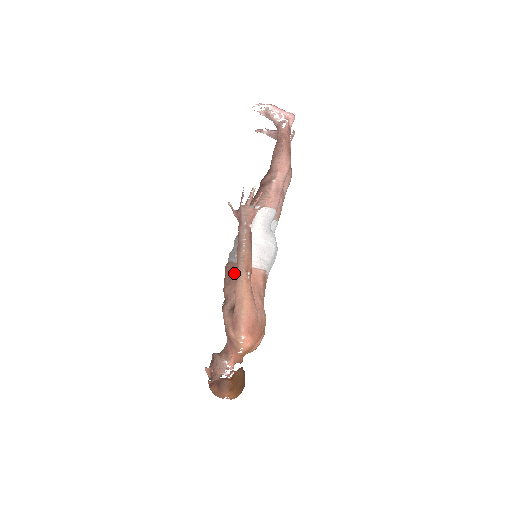
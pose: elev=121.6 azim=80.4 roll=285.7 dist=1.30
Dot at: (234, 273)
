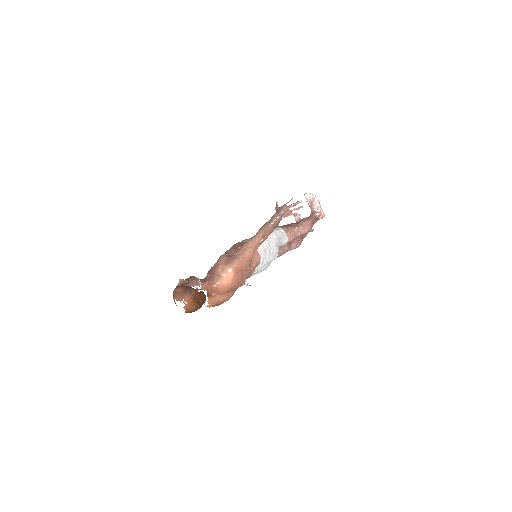
Dot at: occluded
